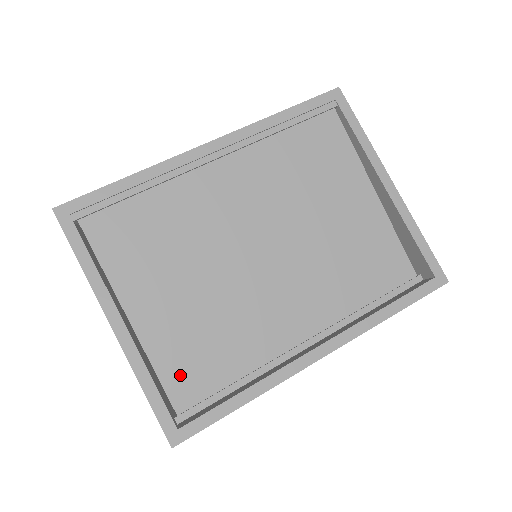
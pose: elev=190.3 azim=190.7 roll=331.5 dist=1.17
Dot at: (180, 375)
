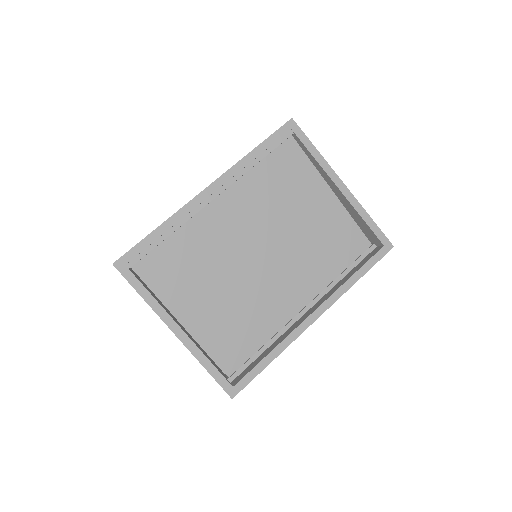
Dot at: (225, 352)
